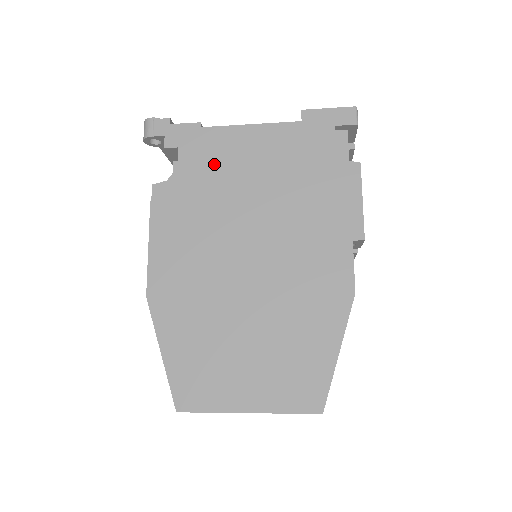
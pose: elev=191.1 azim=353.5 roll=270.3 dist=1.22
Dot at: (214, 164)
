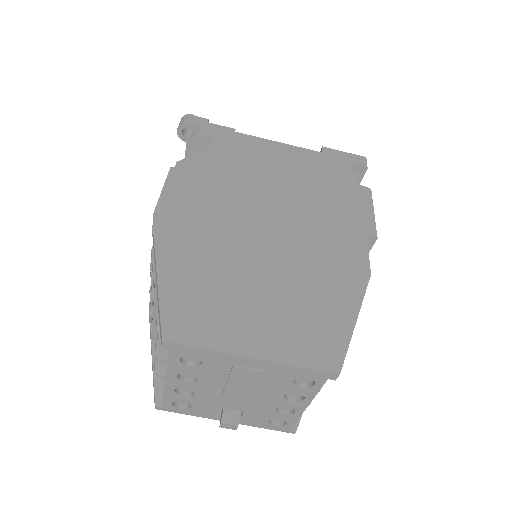
Dot at: (244, 155)
